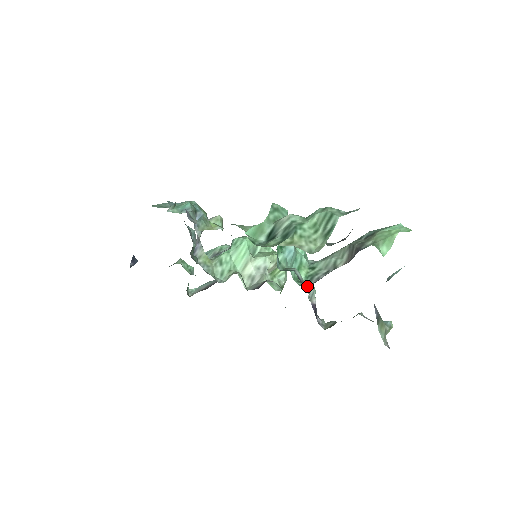
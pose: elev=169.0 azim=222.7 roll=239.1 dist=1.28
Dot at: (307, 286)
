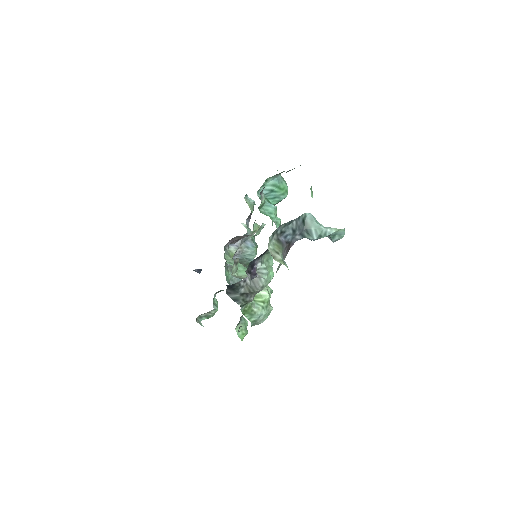
Dot at: (264, 264)
